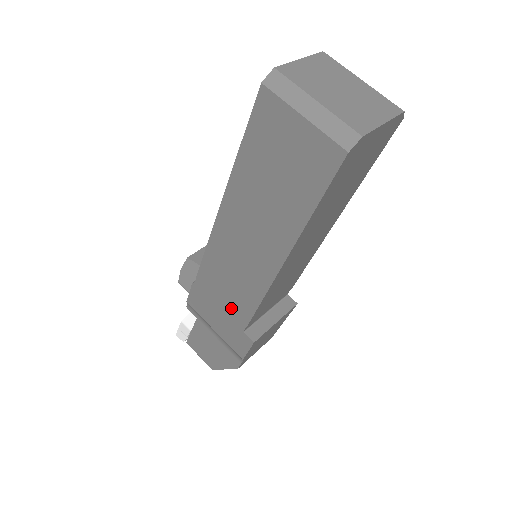
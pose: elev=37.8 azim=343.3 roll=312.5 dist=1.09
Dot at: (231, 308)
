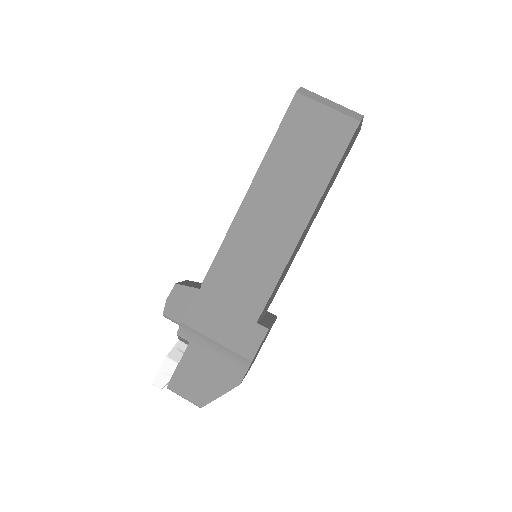
Dot at: (244, 299)
